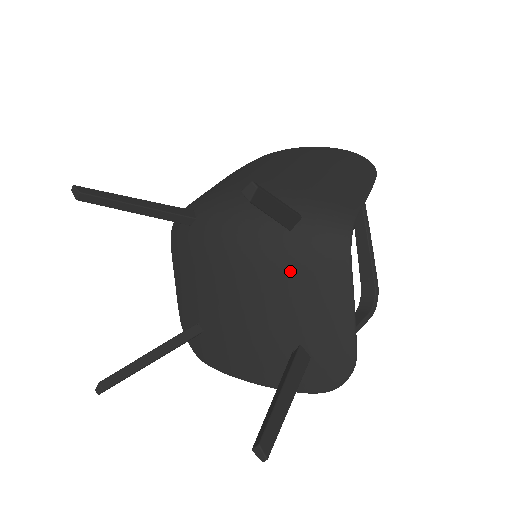
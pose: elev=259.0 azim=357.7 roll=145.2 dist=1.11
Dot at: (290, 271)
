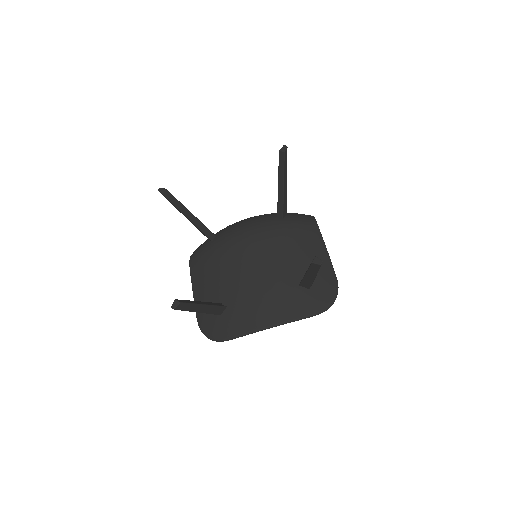
Dot at: (288, 236)
